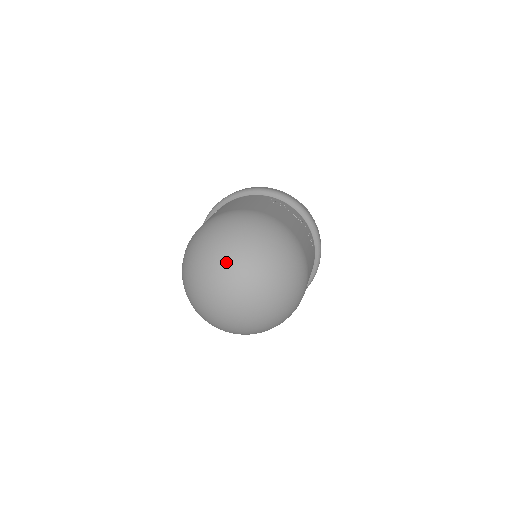
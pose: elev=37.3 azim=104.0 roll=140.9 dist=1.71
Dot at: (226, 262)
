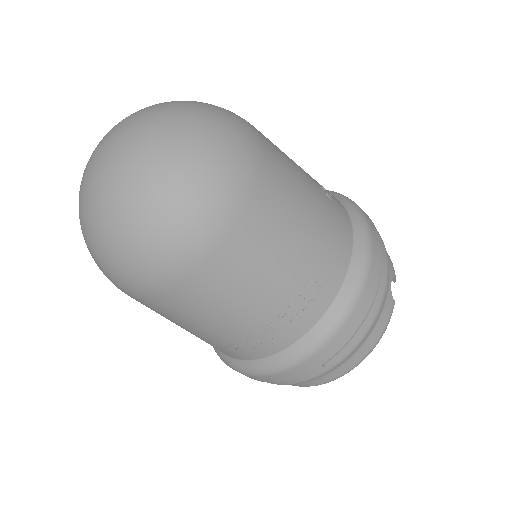
Dot at: occluded
